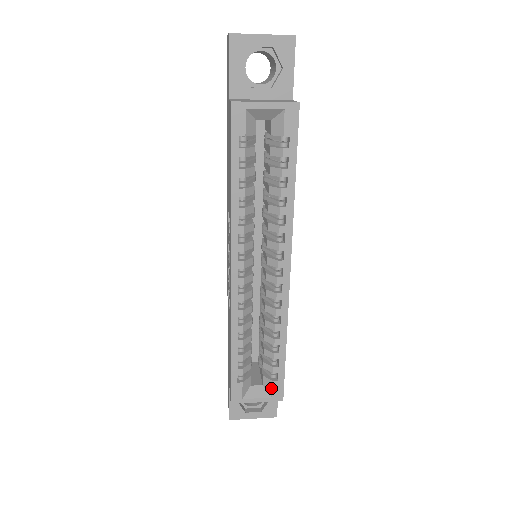
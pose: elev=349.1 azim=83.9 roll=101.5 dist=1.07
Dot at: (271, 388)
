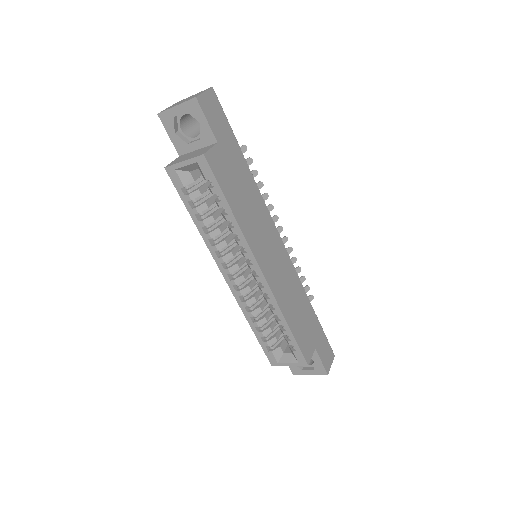
Dot at: (295, 356)
